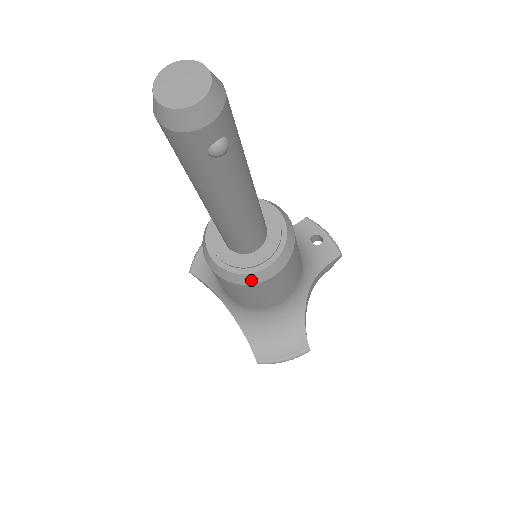
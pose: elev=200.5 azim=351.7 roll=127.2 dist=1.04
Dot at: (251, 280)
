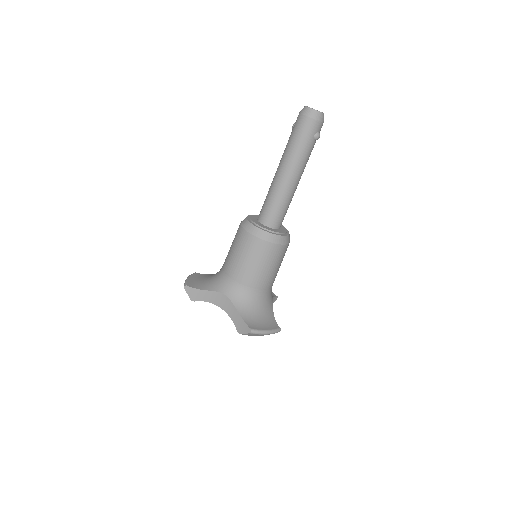
Dot at: (277, 241)
